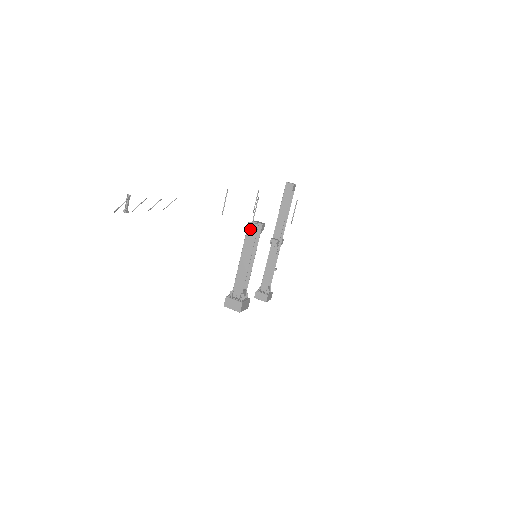
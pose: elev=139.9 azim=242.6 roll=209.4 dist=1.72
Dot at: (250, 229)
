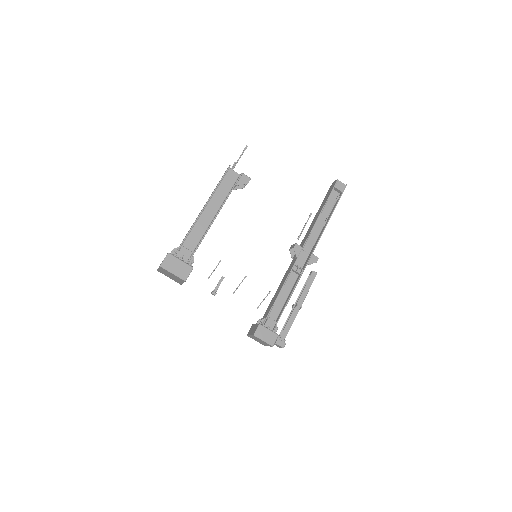
Dot at: occluded
